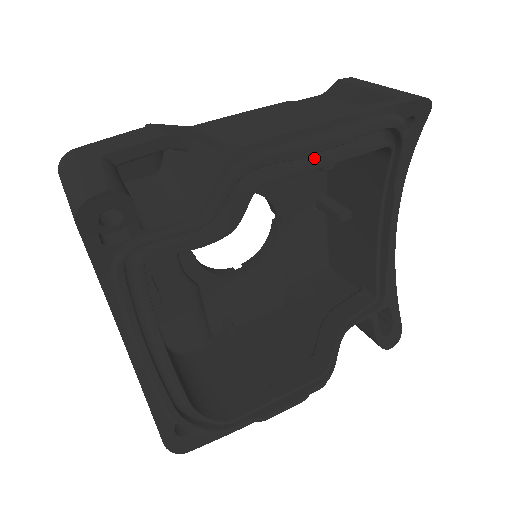
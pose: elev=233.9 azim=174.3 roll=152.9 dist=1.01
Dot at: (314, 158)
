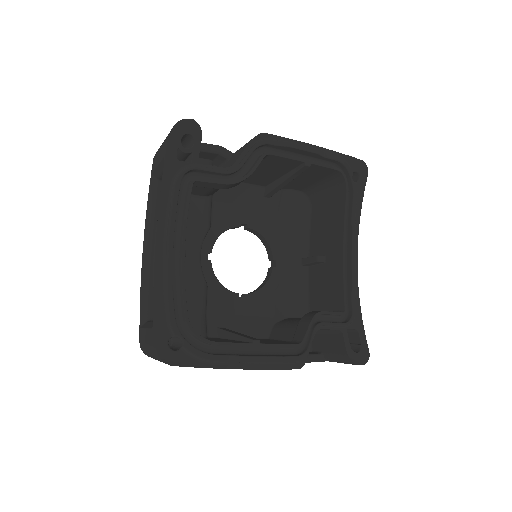
Dot at: occluded
